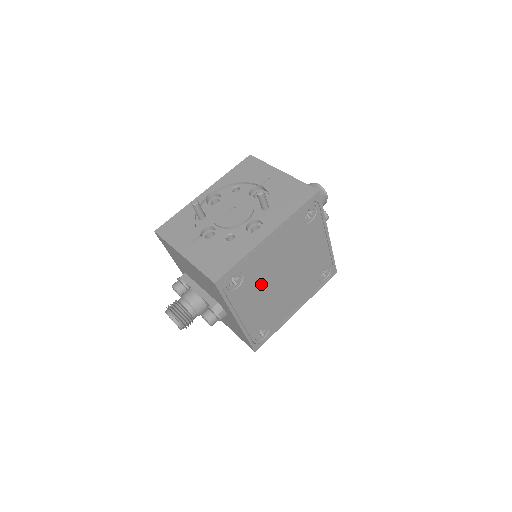
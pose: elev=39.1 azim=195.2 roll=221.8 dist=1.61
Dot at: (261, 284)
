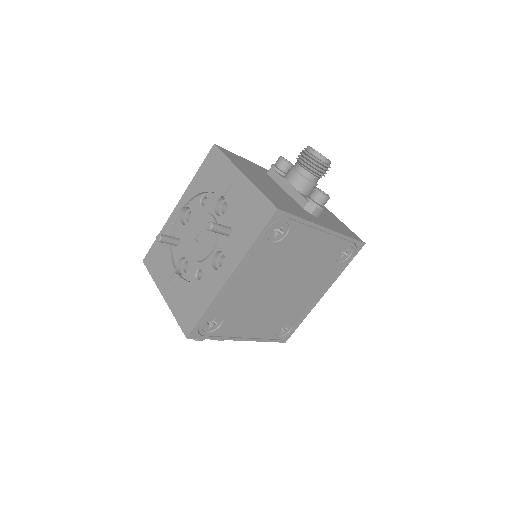
Dot at: (251, 307)
